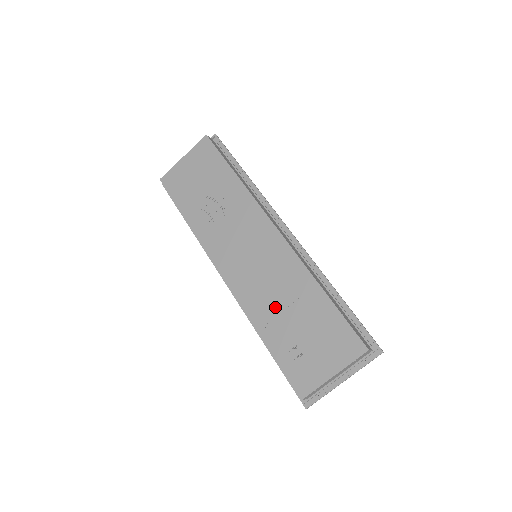
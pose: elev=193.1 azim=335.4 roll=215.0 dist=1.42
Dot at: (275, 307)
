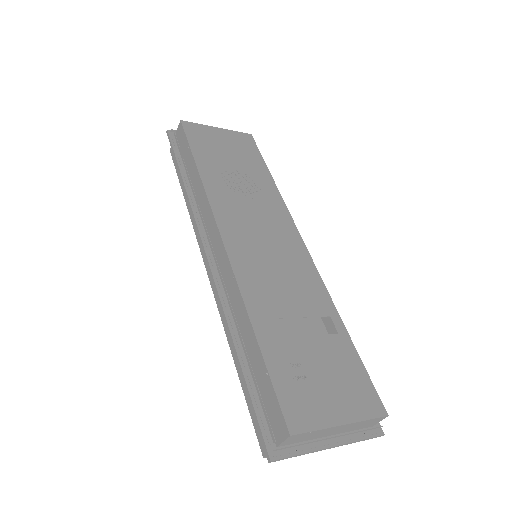
Dot at: (283, 308)
